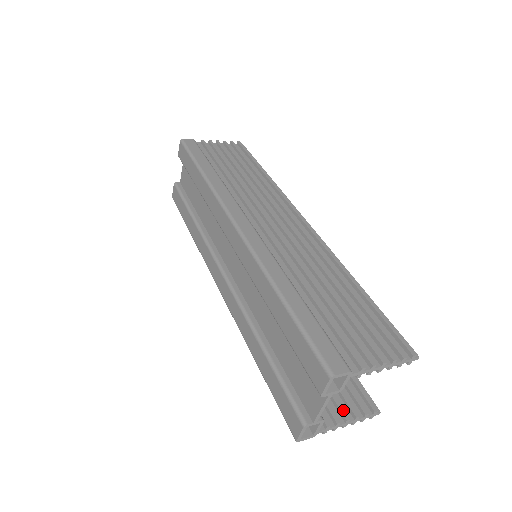
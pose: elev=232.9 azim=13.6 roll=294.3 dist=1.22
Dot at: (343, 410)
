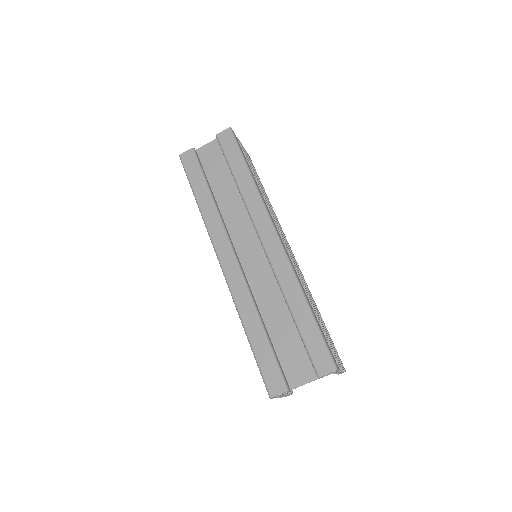
Dot at: occluded
